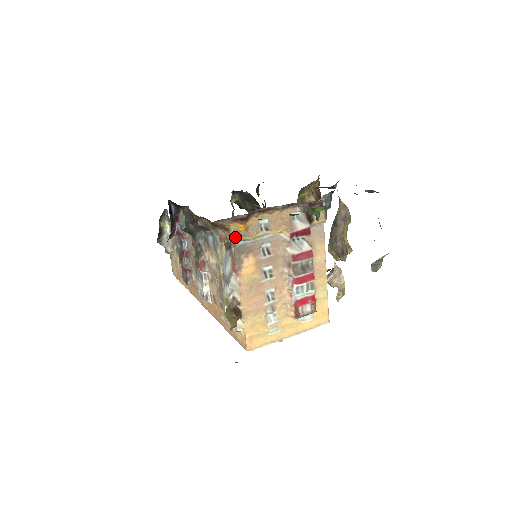
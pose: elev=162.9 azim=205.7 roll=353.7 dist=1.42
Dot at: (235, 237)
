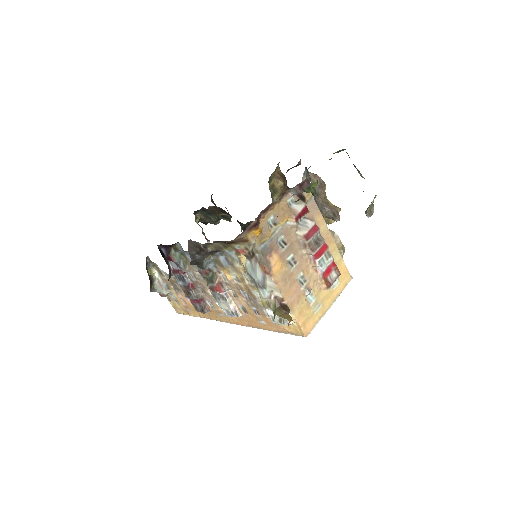
Dot at: (255, 244)
